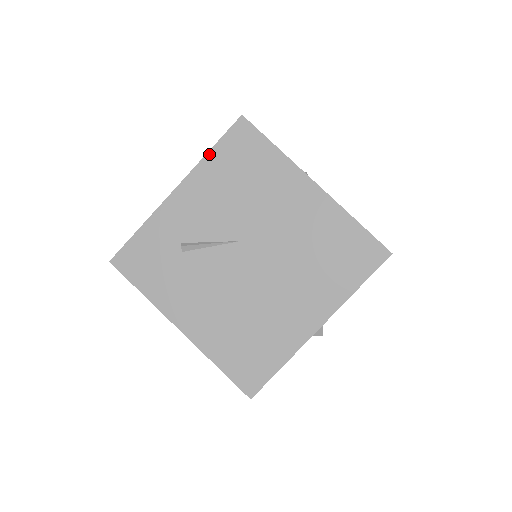
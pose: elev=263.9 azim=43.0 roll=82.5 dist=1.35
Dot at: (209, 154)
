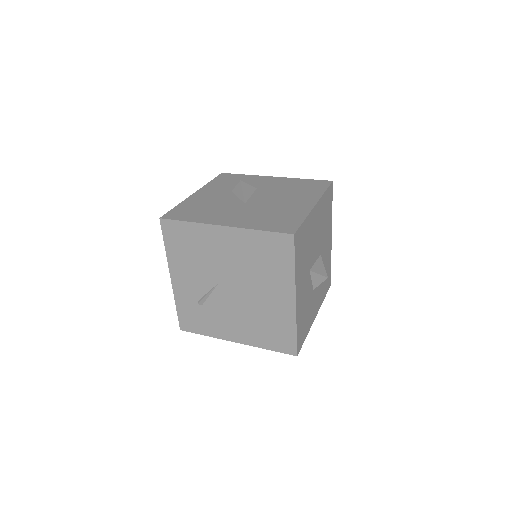
Dot at: (166, 250)
